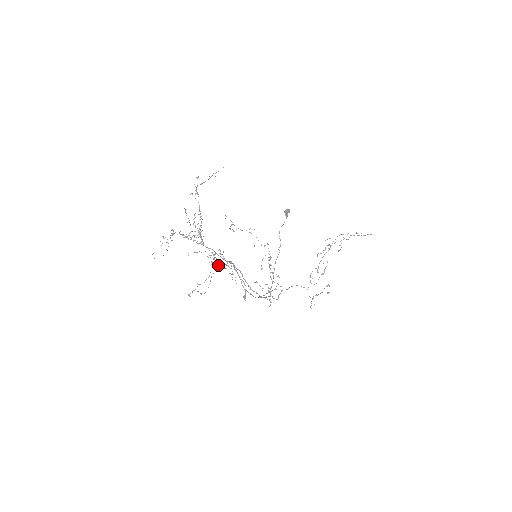
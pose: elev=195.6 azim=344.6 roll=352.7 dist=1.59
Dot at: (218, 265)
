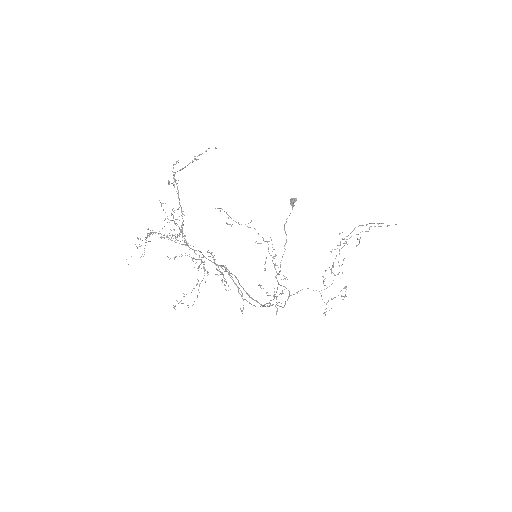
Dot at: occluded
